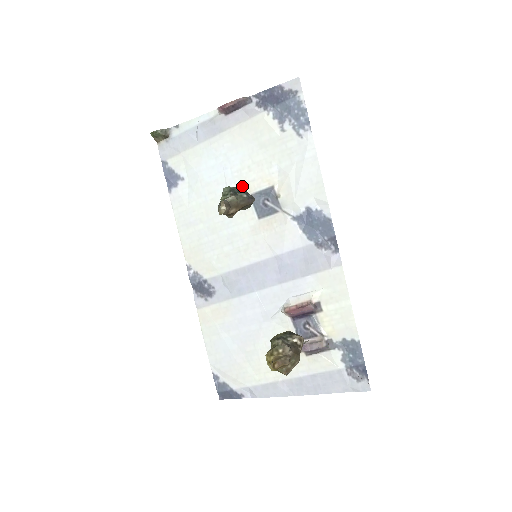
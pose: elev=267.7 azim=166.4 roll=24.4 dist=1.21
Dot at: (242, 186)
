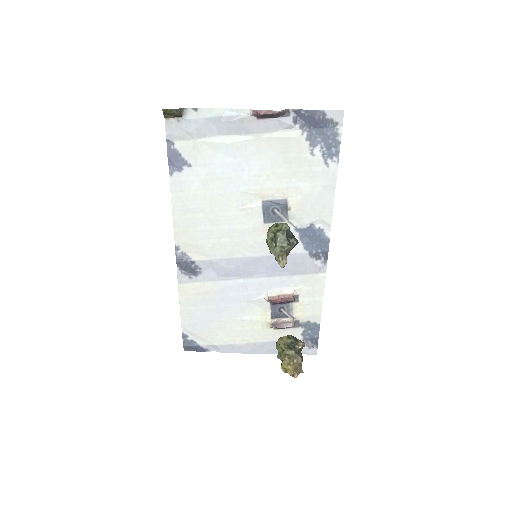
Dot at: (289, 227)
